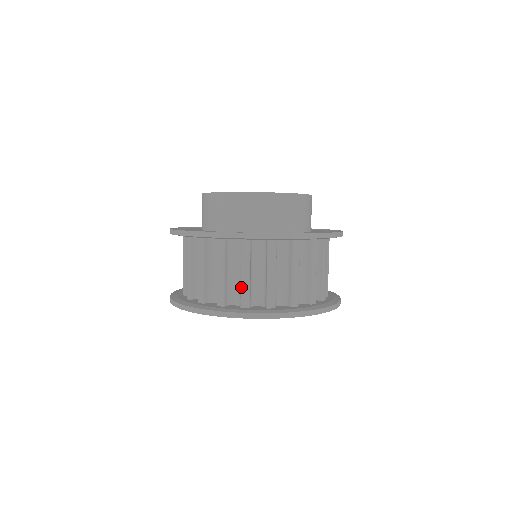
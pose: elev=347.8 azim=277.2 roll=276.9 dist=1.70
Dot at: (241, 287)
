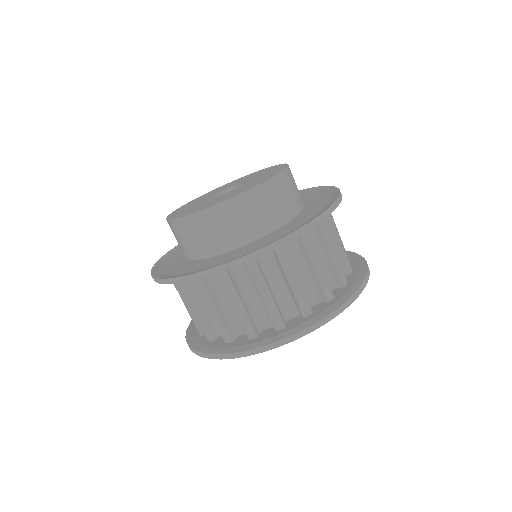
Dot at: (215, 323)
